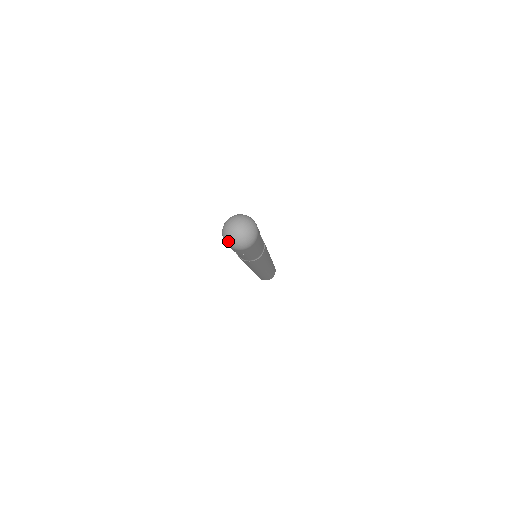
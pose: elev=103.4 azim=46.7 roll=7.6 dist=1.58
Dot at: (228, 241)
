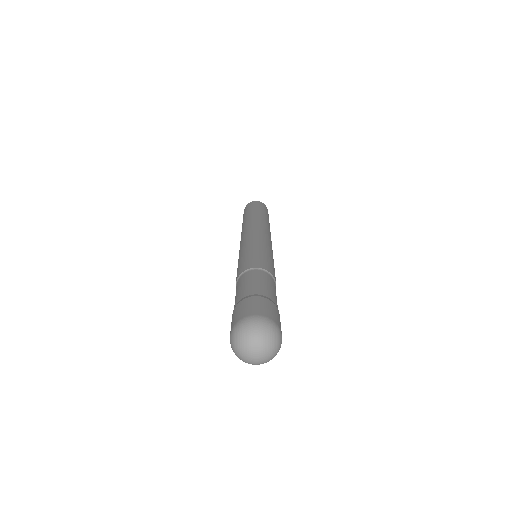
Dot at: occluded
